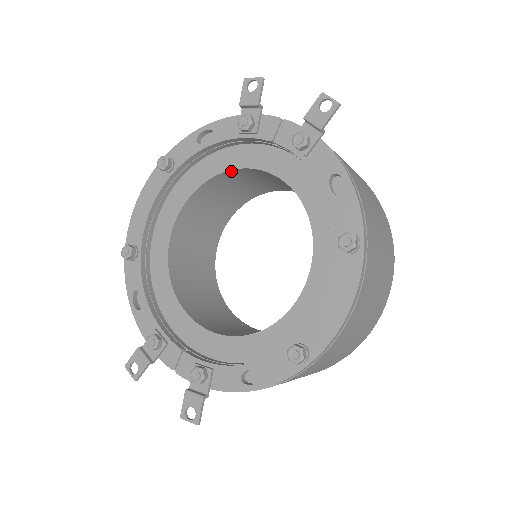
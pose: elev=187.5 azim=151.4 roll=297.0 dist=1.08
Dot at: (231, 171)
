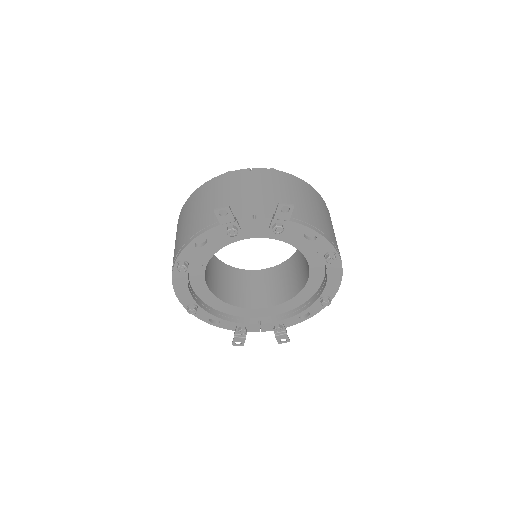
Dot at: (226, 244)
